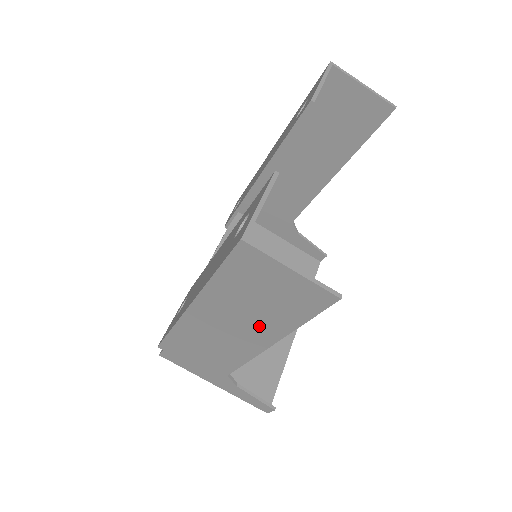
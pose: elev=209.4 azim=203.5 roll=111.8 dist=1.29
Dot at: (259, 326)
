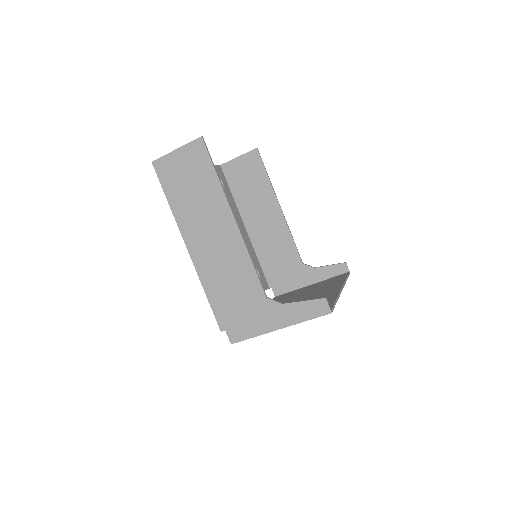
Dot at: (213, 209)
